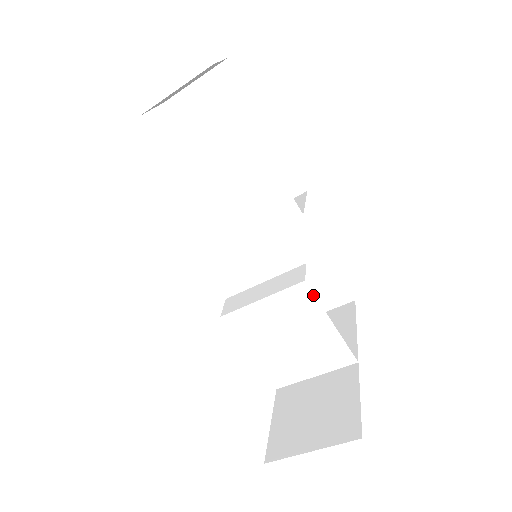
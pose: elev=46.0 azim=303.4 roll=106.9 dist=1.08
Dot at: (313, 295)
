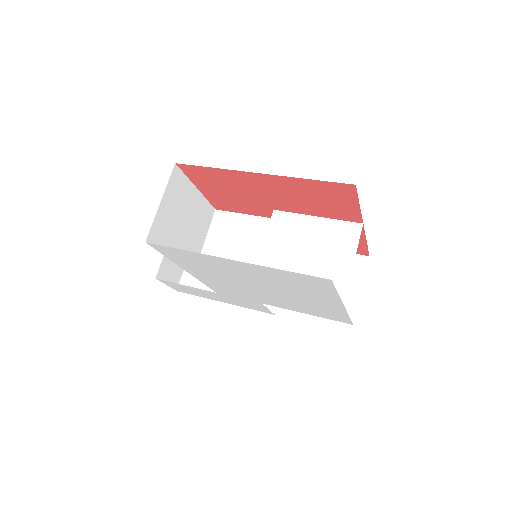
Dot at: (287, 213)
